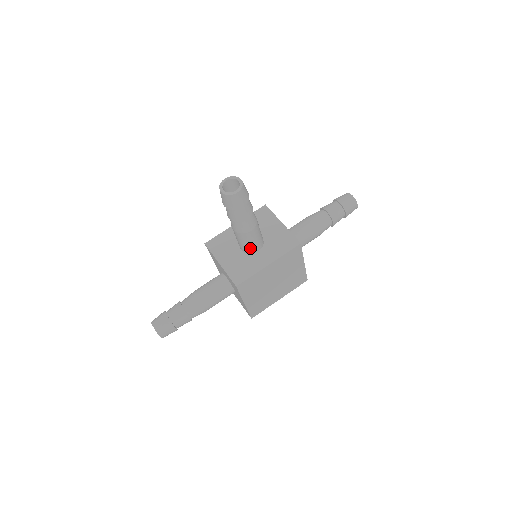
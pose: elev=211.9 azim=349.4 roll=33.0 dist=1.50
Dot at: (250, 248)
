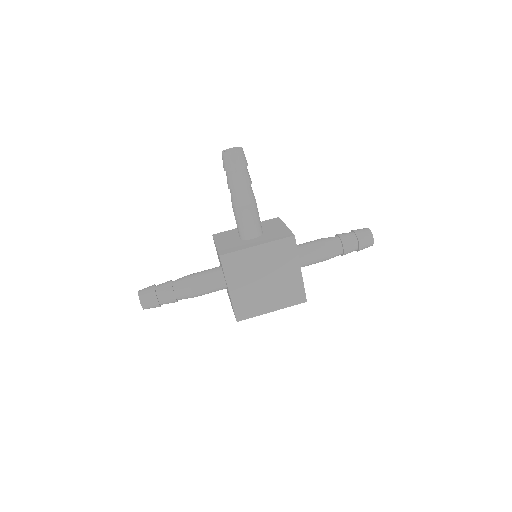
Dot at: (245, 231)
